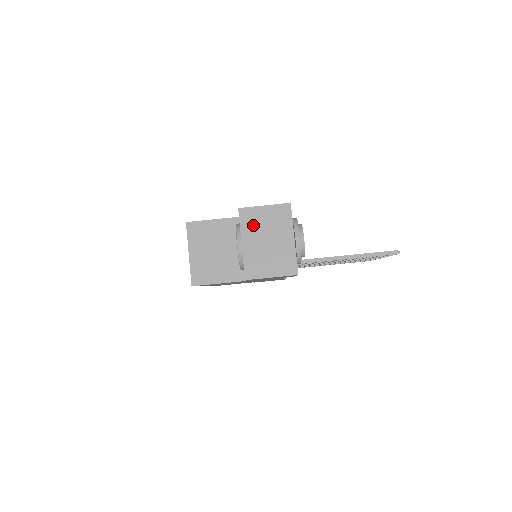
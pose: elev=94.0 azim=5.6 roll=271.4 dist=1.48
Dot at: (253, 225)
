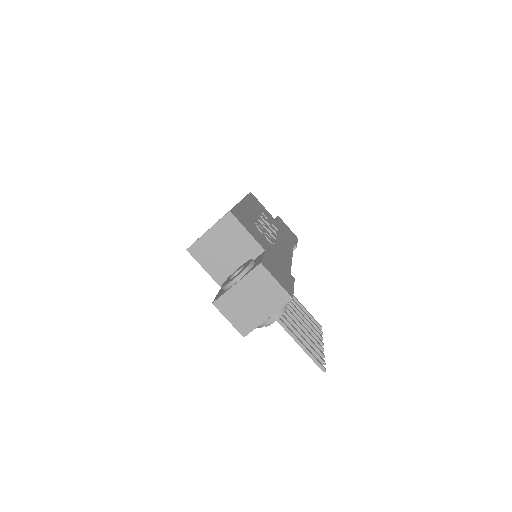
Dot at: (256, 282)
